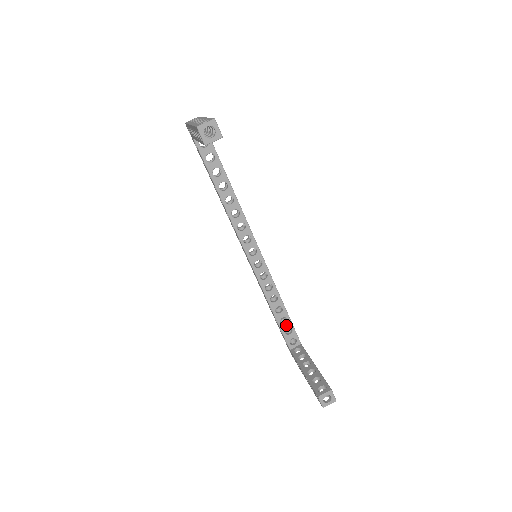
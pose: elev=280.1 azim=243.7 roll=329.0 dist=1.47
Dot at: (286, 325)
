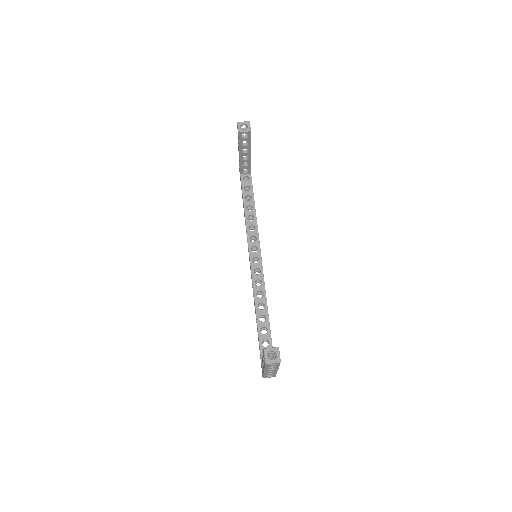
Dot at: (265, 336)
